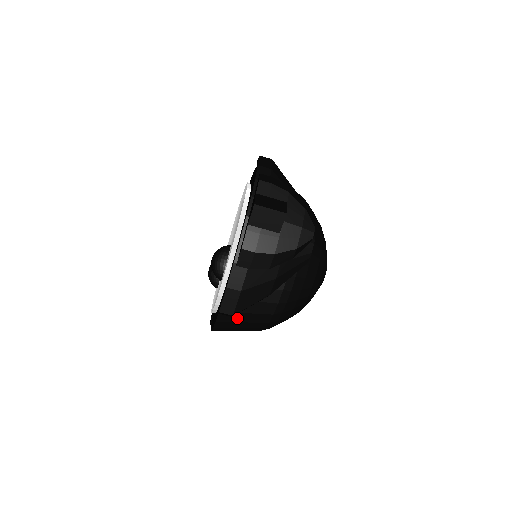
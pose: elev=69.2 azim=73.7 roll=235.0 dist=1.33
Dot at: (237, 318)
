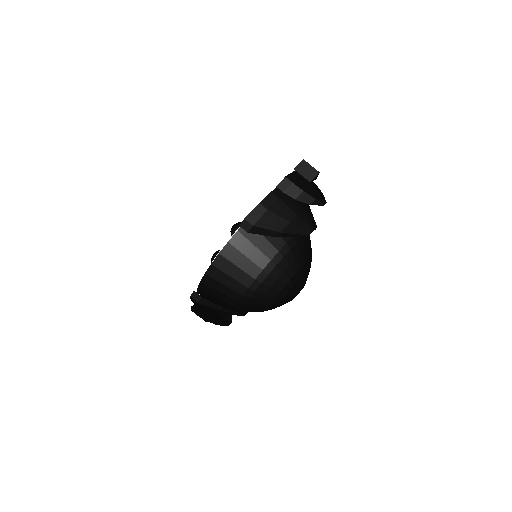
Dot at: (245, 248)
